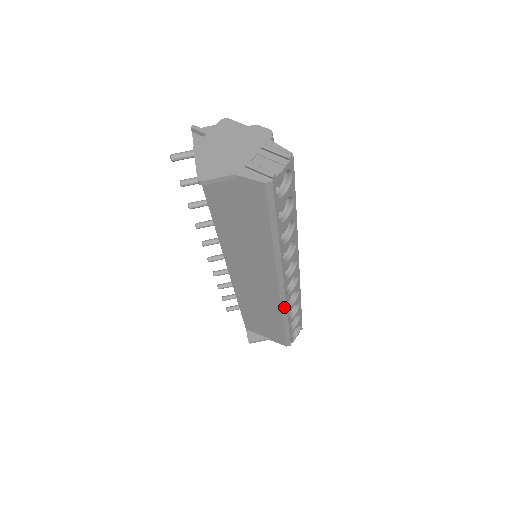
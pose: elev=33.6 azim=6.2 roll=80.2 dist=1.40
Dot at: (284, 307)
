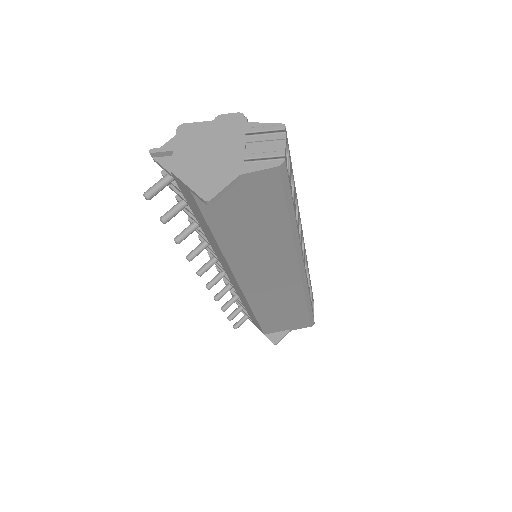
Dot at: (306, 289)
